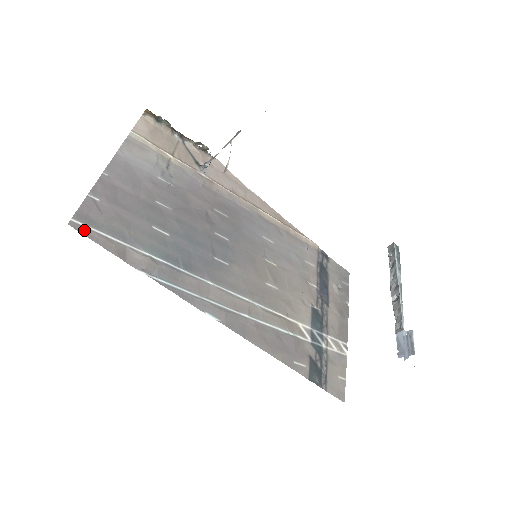
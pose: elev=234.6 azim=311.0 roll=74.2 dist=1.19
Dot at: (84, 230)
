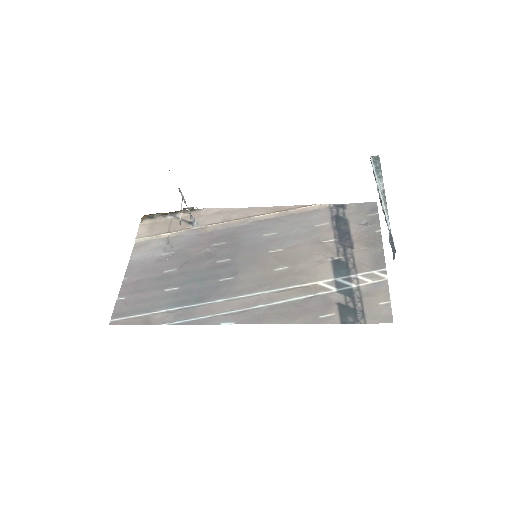
Dot at: (119, 322)
